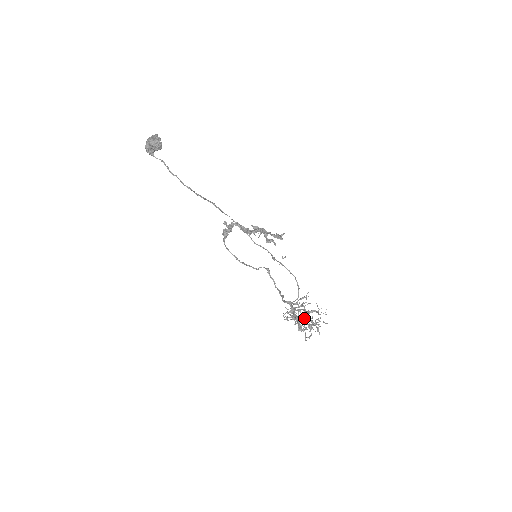
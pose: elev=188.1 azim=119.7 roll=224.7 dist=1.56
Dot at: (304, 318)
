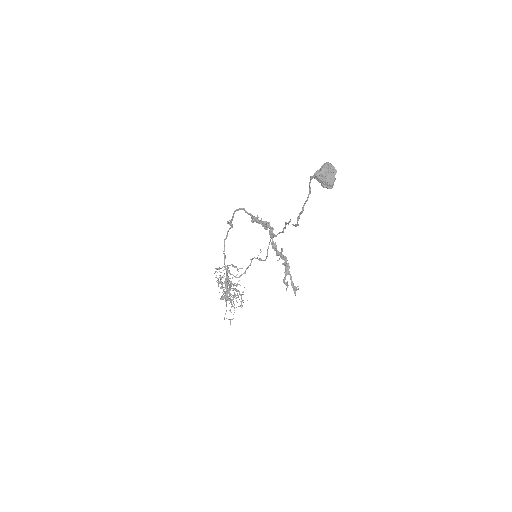
Dot at: occluded
